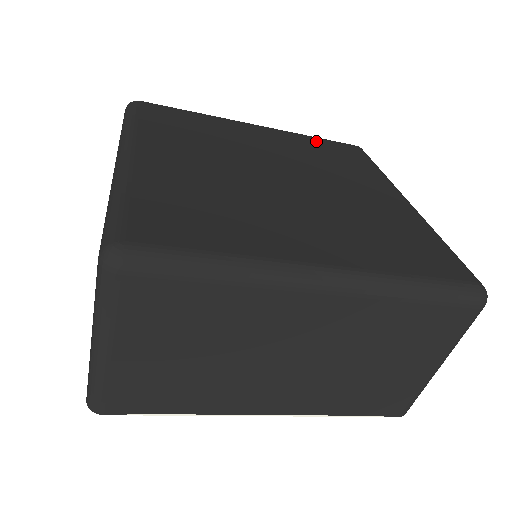
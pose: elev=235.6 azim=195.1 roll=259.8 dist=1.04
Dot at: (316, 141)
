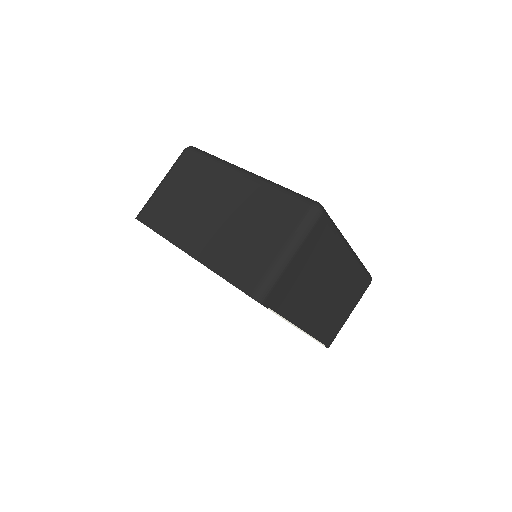
Dot at: occluded
